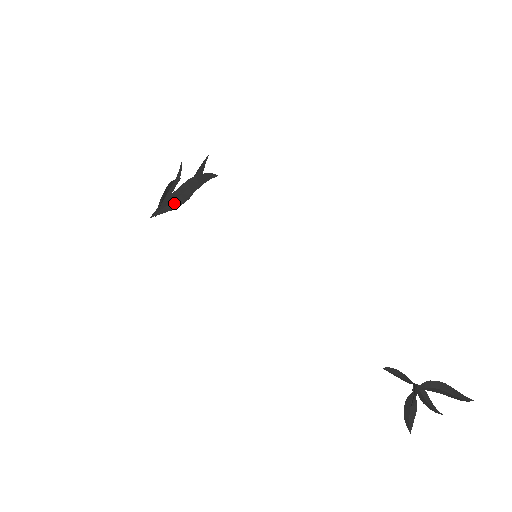
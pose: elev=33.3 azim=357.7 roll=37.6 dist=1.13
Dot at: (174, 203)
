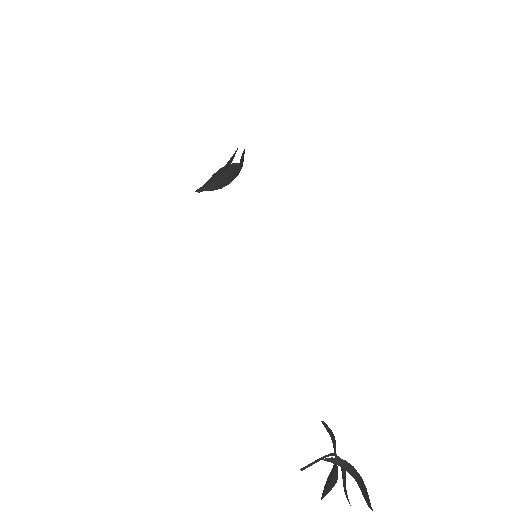
Dot at: (215, 185)
